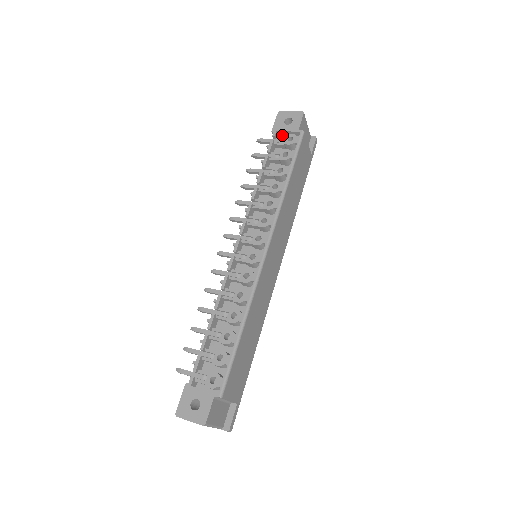
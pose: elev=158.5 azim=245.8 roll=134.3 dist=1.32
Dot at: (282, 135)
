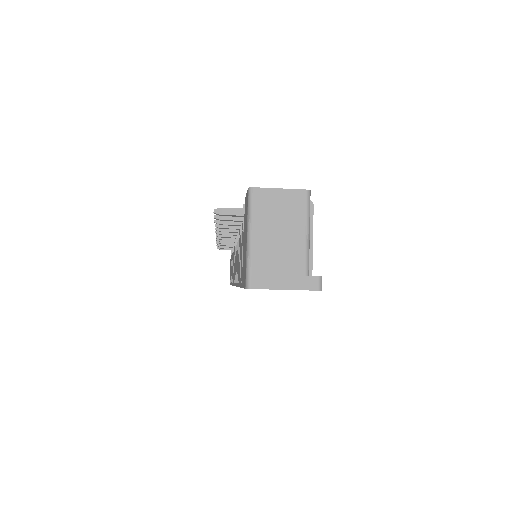
Dot at: occluded
